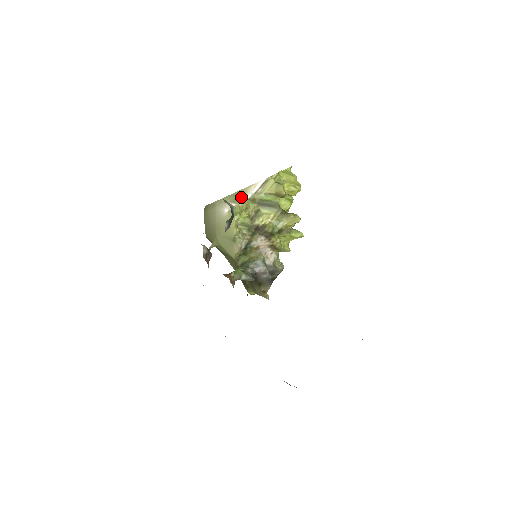
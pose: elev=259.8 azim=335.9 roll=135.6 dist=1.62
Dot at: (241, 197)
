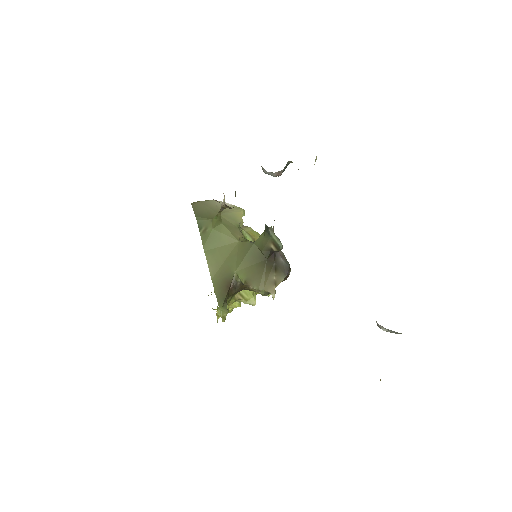
Dot at: occluded
